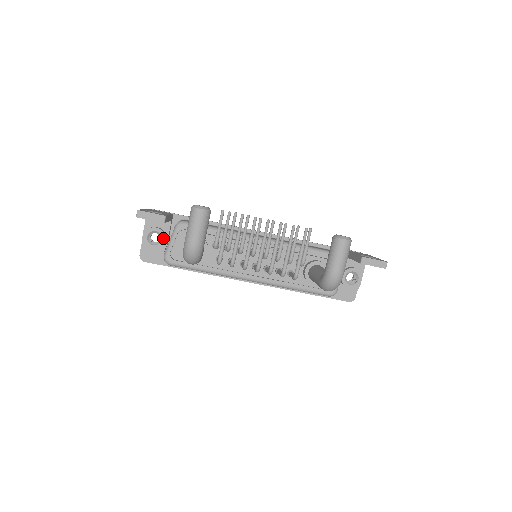
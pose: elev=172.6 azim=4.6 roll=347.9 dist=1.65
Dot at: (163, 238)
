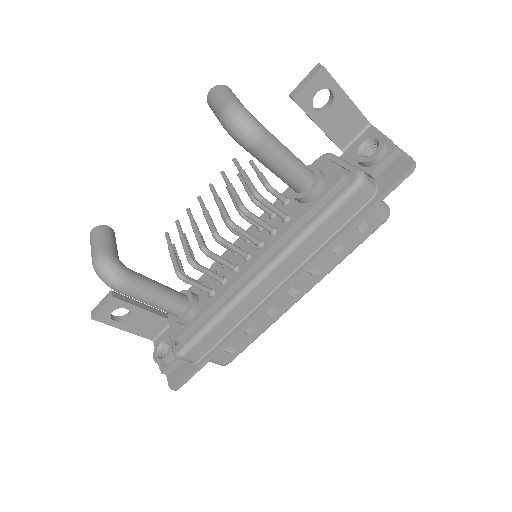
Dot at: (169, 341)
